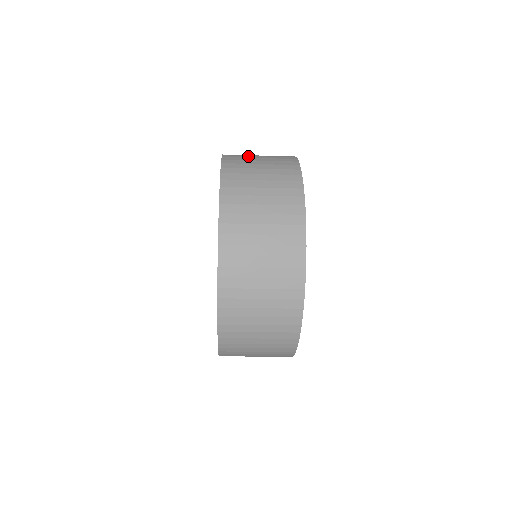
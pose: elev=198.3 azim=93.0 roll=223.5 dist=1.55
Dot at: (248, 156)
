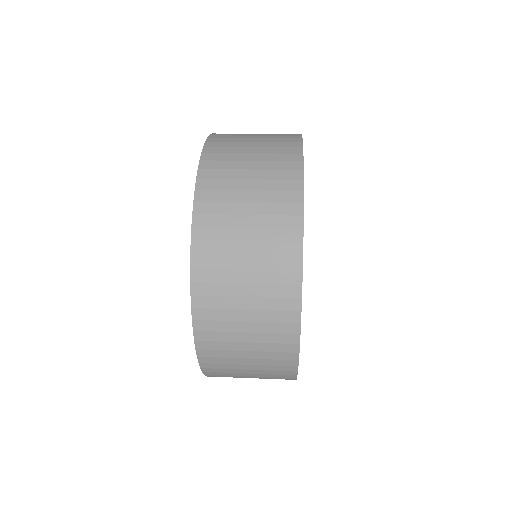
Dot at: (229, 313)
